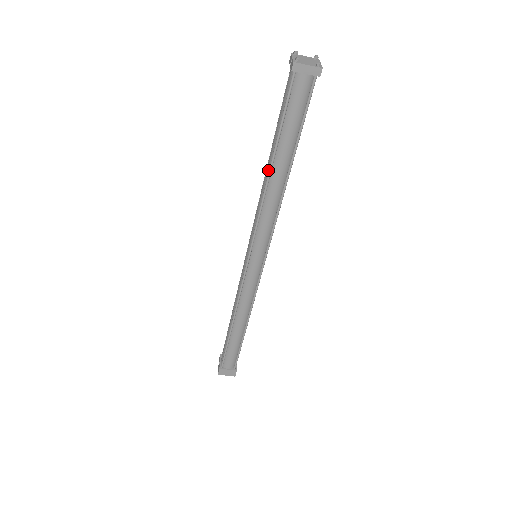
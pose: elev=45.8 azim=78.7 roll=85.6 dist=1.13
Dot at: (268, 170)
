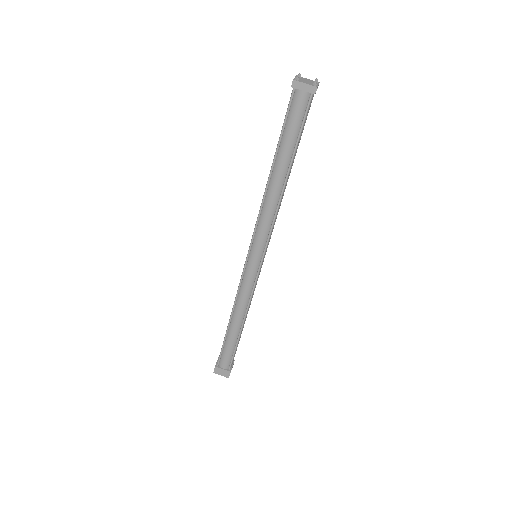
Dot at: (270, 174)
